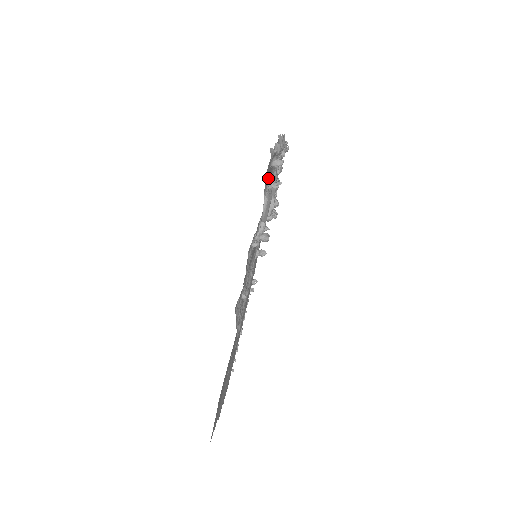
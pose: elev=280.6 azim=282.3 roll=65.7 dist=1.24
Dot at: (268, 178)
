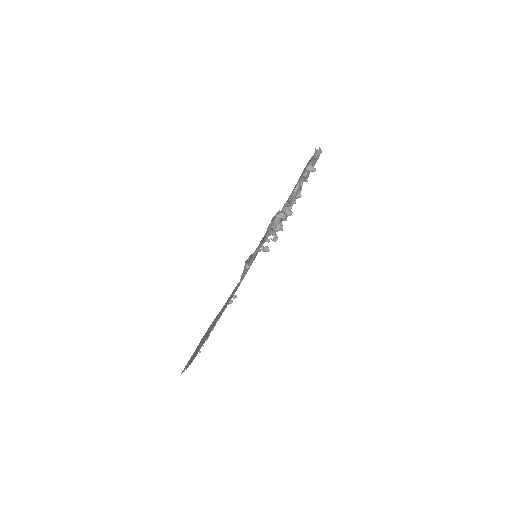
Dot at: occluded
